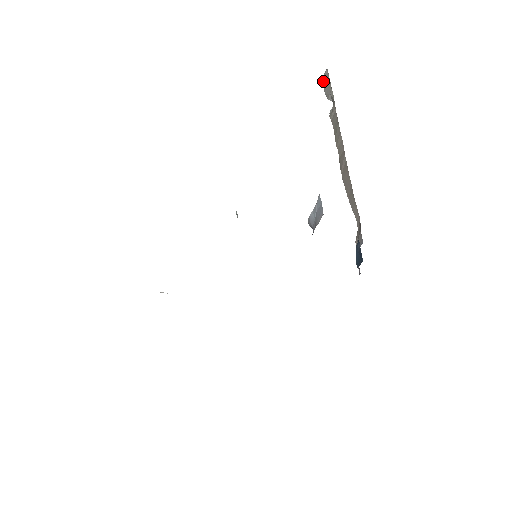
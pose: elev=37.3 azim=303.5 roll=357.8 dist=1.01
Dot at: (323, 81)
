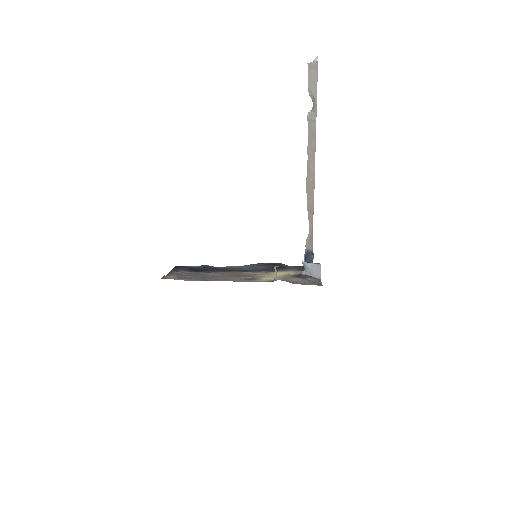
Dot at: (309, 67)
